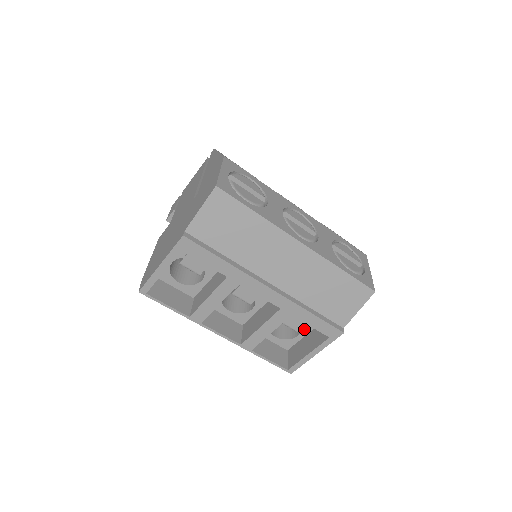
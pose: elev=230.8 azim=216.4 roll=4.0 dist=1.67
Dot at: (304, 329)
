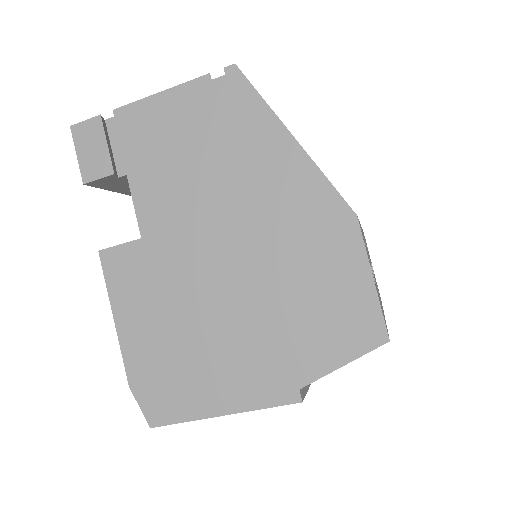
Dot at: occluded
